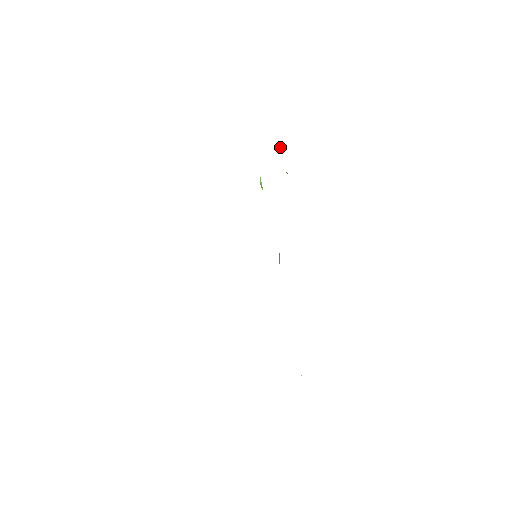
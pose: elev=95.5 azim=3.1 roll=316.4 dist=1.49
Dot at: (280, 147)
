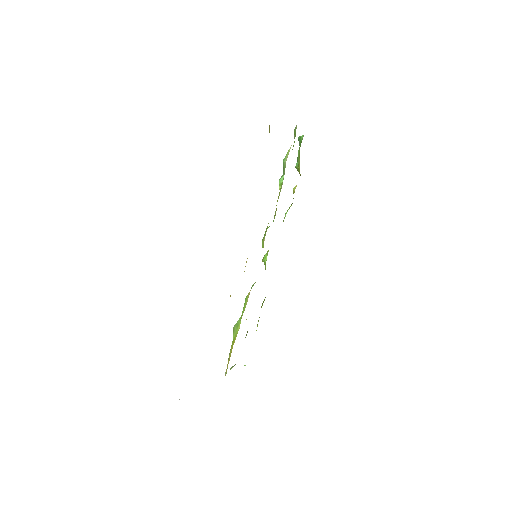
Dot at: (301, 140)
